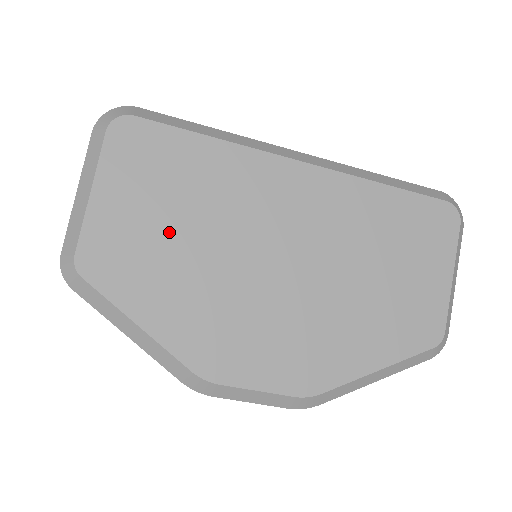
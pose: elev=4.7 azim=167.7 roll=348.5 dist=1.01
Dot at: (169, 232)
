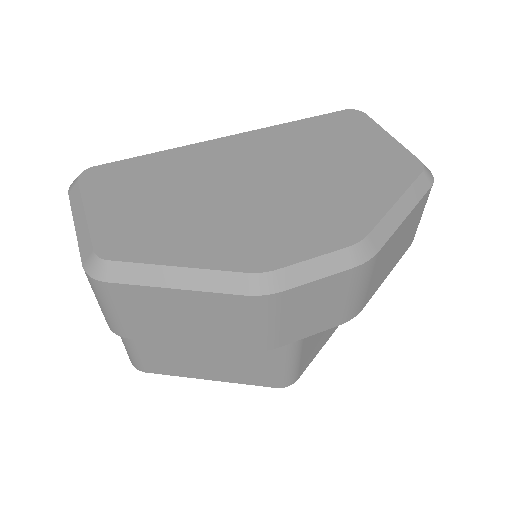
Dot at: (161, 206)
